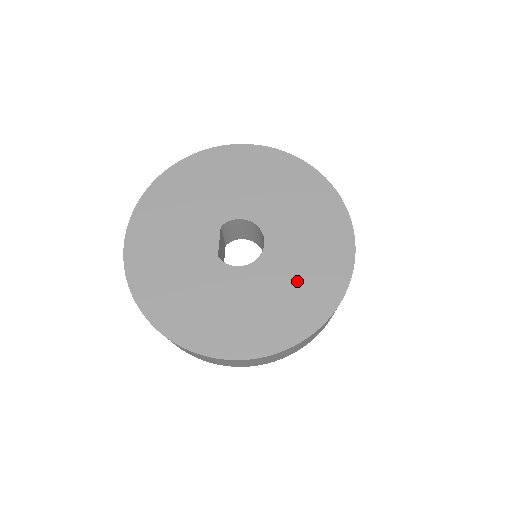
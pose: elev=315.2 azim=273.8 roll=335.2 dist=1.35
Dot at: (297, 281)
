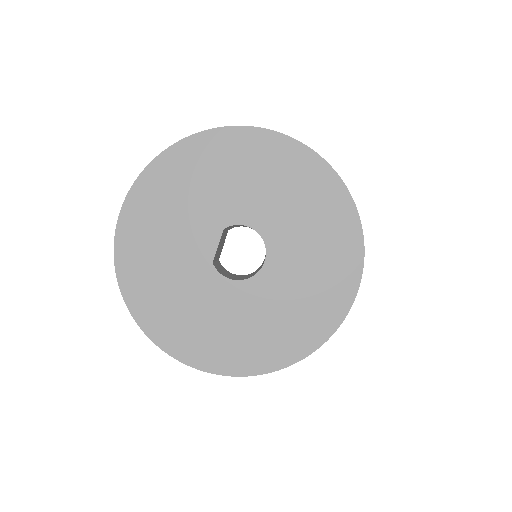
Dot at: (286, 311)
